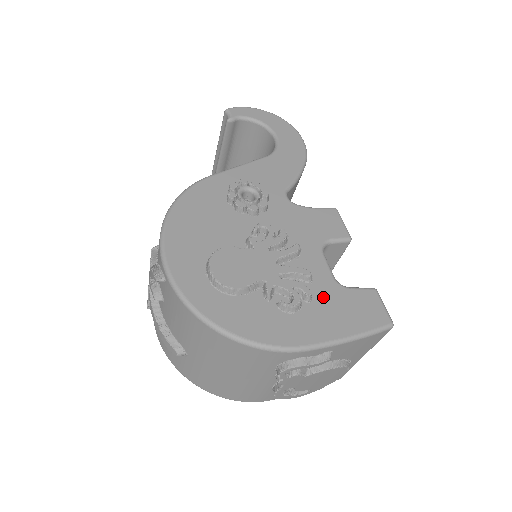
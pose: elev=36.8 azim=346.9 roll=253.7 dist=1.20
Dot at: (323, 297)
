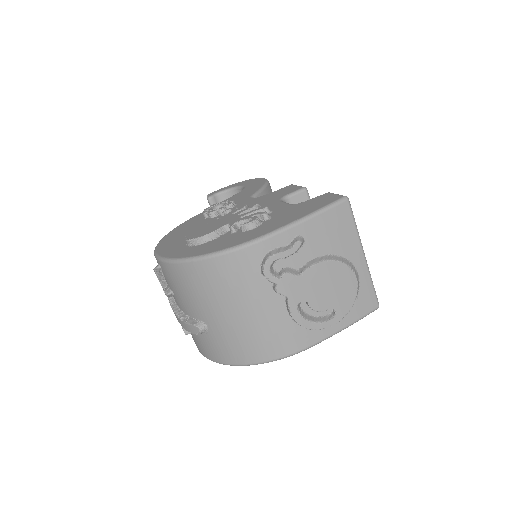
Dot at: (281, 213)
